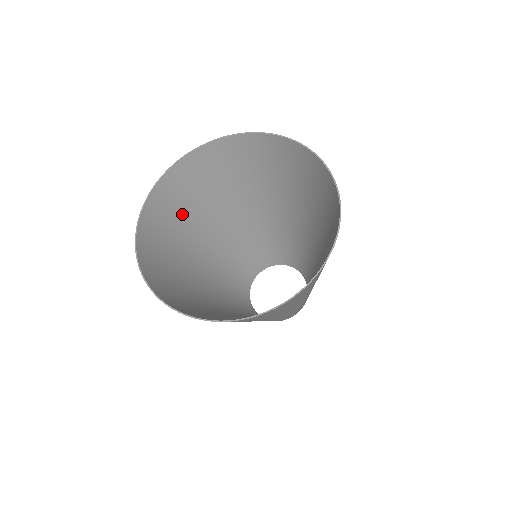
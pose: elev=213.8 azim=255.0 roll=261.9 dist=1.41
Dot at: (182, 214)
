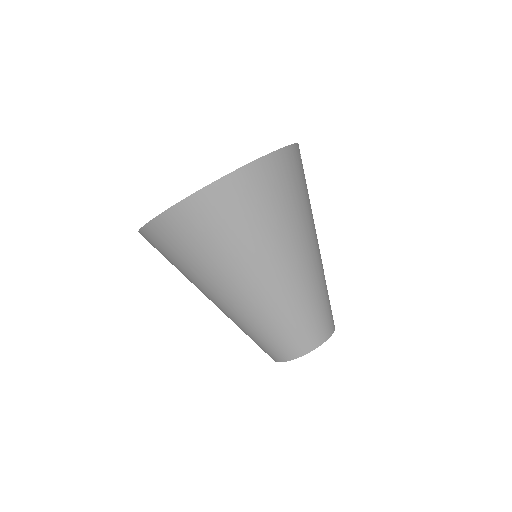
Dot at: occluded
